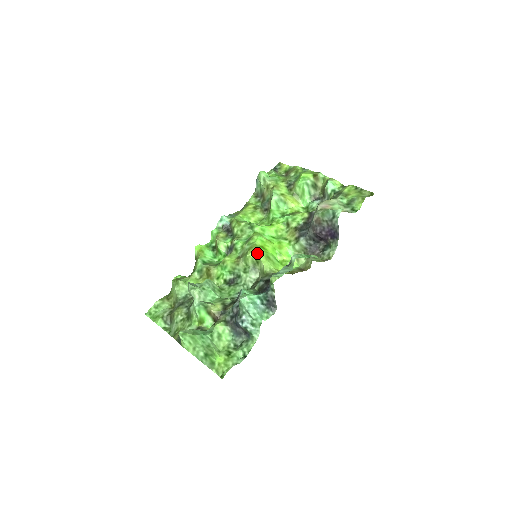
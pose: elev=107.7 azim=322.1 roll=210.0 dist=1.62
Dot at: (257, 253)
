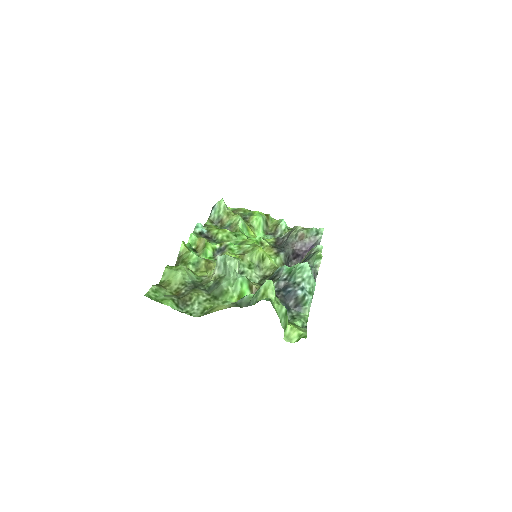
Dot at: occluded
